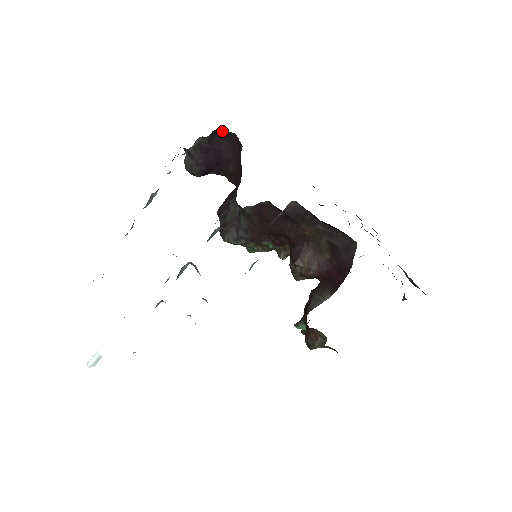
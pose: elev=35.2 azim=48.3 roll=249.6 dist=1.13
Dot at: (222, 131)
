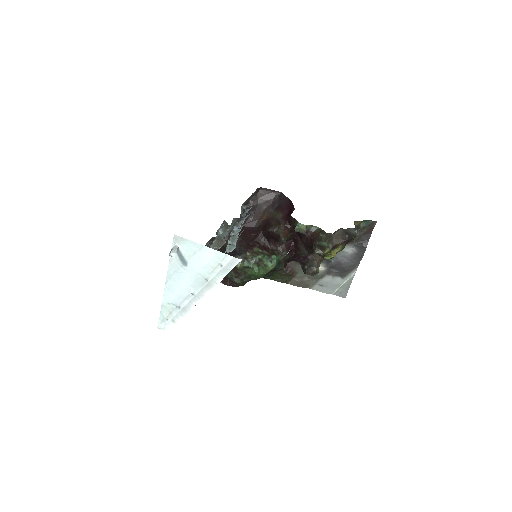
Dot at: occluded
